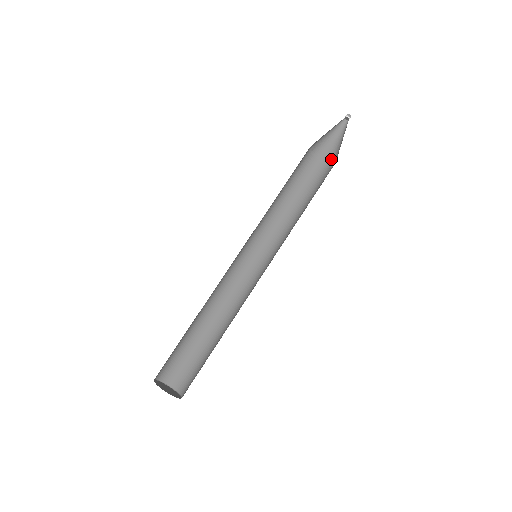
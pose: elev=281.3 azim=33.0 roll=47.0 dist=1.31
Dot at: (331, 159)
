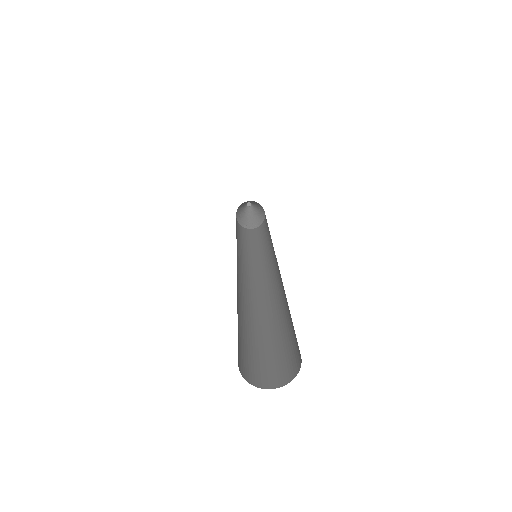
Dot at: (263, 214)
